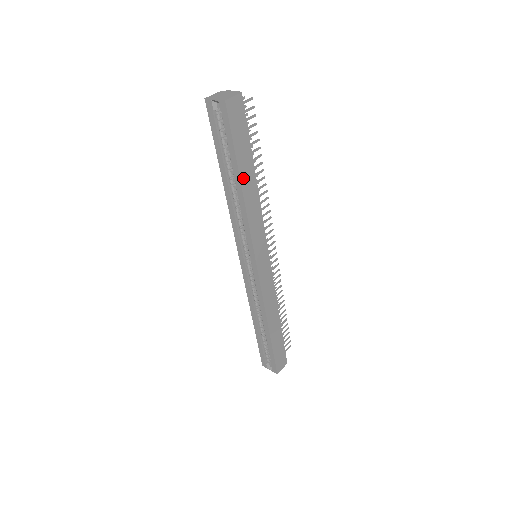
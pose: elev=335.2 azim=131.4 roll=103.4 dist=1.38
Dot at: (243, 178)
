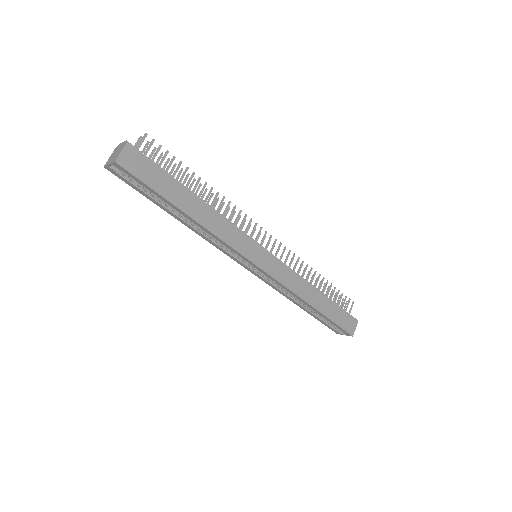
Dot at: (186, 209)
